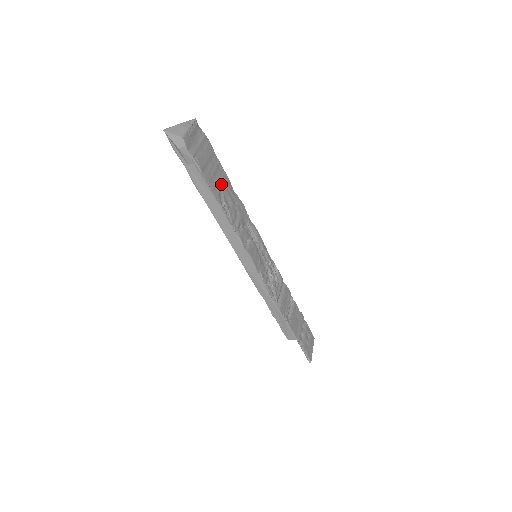
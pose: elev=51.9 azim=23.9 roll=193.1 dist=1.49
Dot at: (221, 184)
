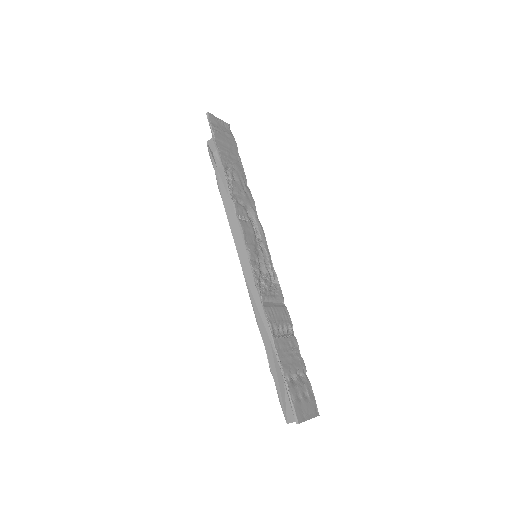
Dot at: (233, 165)
